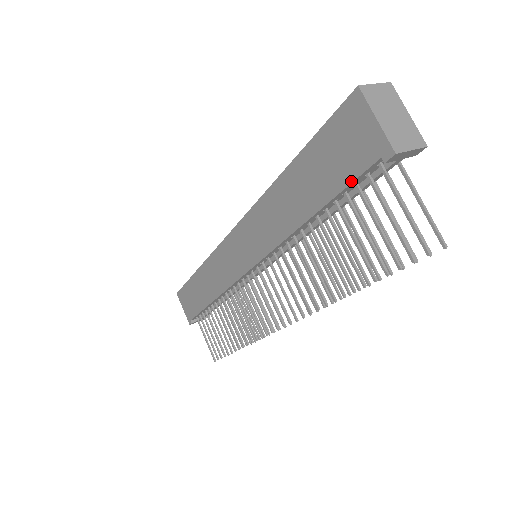
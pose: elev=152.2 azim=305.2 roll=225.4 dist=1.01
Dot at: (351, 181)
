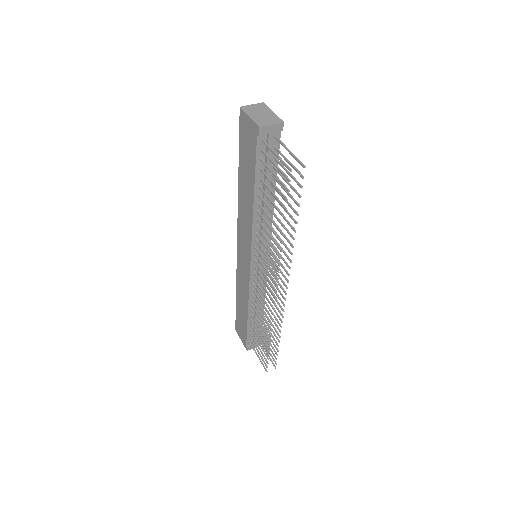
Dot at: (255, 157)
